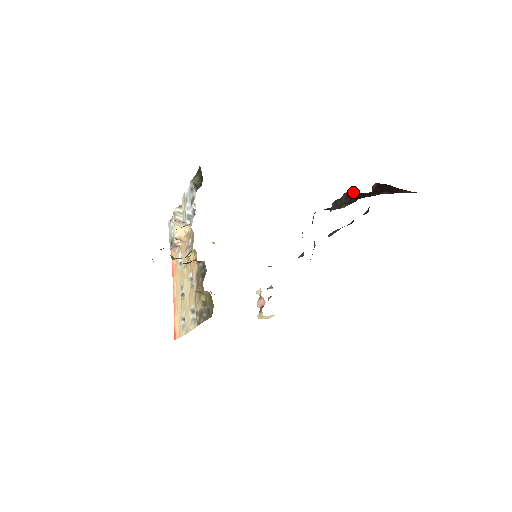
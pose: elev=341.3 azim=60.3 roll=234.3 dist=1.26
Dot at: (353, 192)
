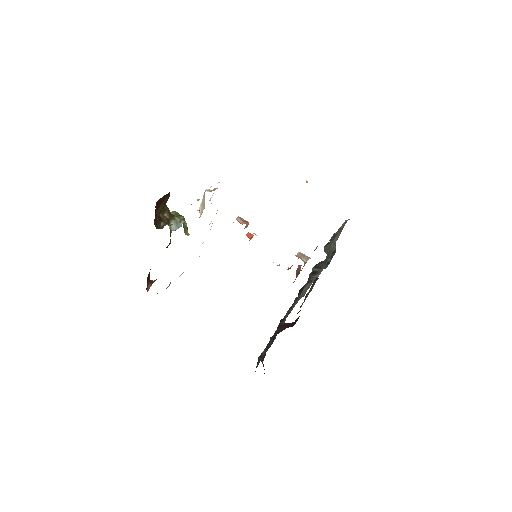
Dot at: occluded
